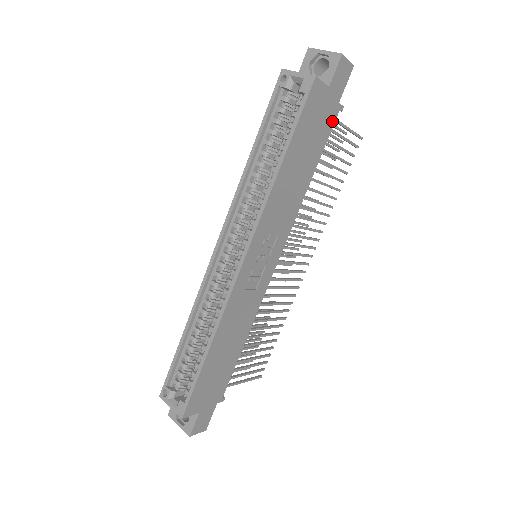
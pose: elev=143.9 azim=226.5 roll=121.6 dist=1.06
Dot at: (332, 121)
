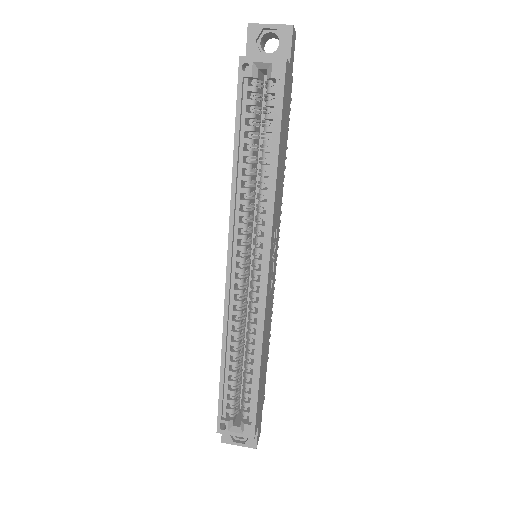
Dot at: (290, 96)
